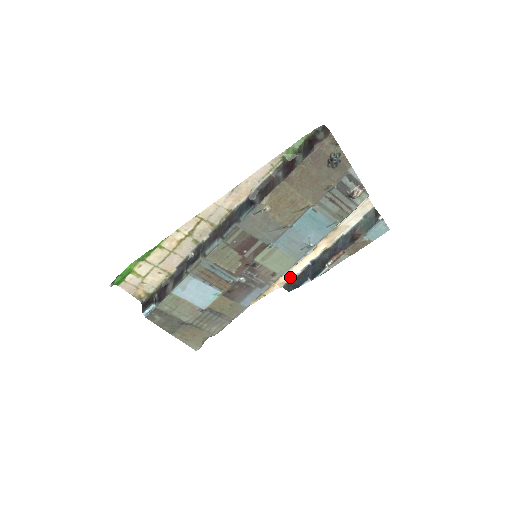
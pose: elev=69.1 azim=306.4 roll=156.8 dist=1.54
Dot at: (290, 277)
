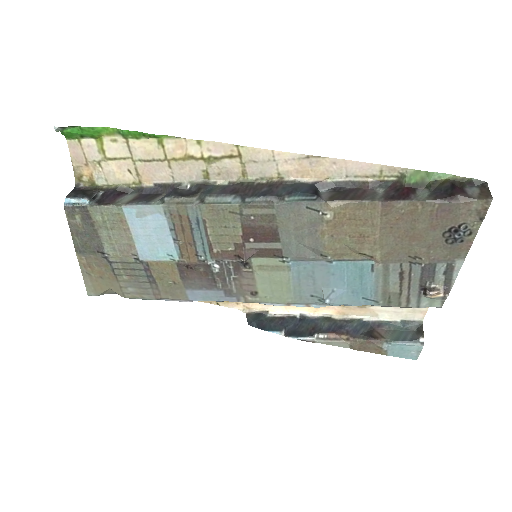
Dot at: (264, 310)
